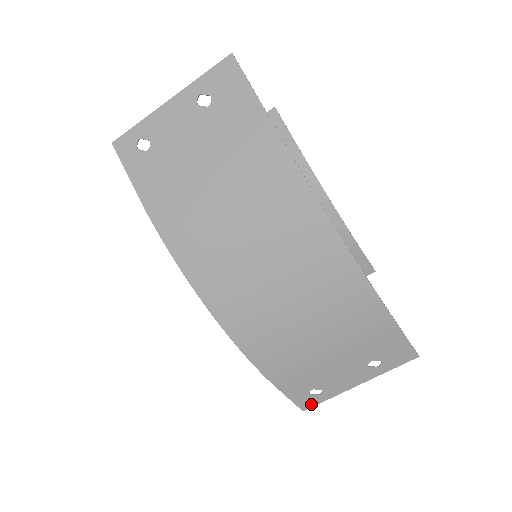
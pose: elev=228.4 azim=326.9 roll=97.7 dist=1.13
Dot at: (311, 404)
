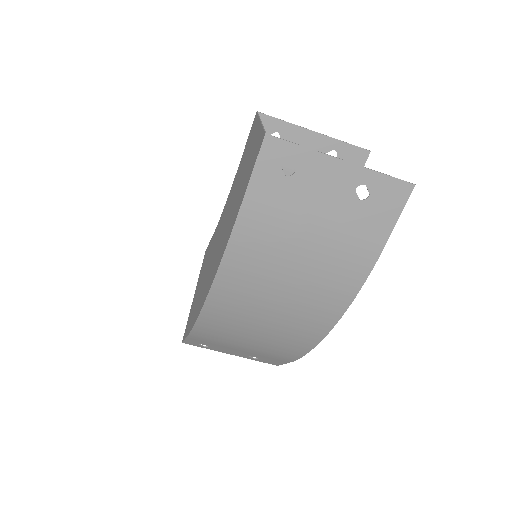
Dot at: (192, 344)
